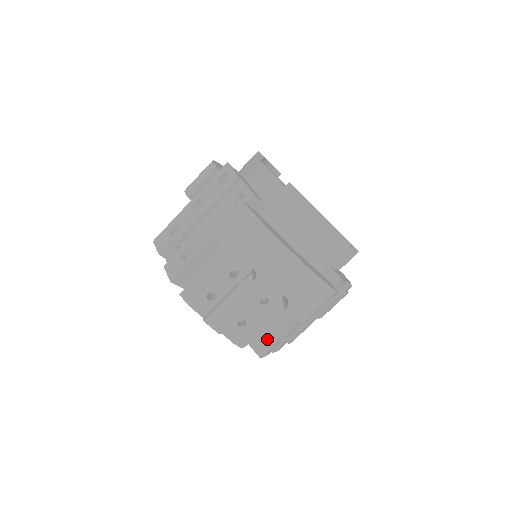
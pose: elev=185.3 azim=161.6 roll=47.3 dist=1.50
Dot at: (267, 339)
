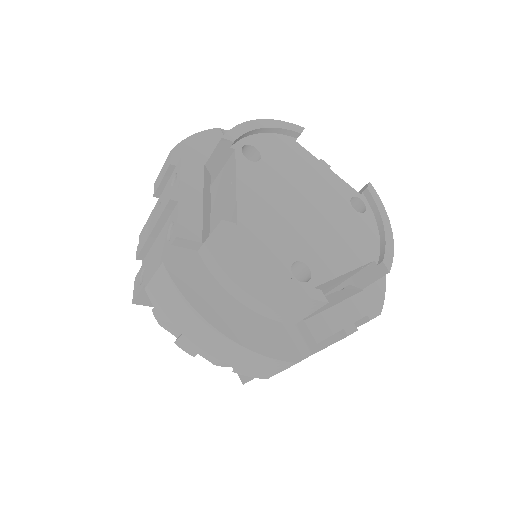
Dot at: occluded
